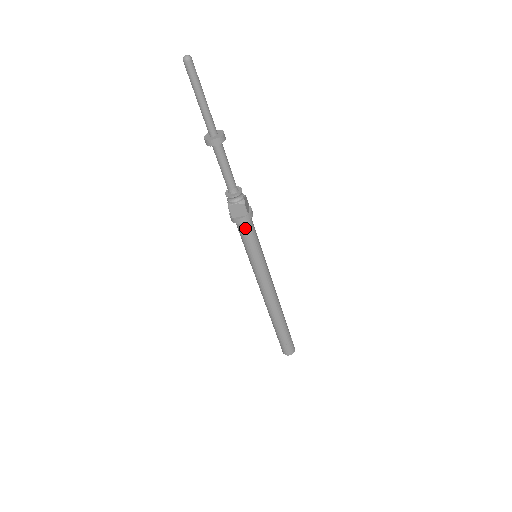
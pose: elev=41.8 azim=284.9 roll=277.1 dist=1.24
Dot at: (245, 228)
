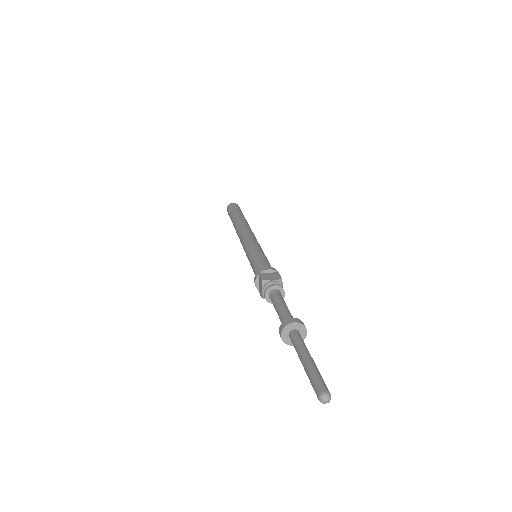
Dot at: occluded
